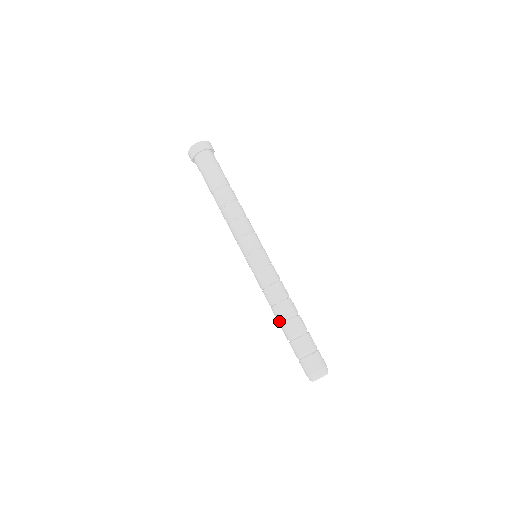
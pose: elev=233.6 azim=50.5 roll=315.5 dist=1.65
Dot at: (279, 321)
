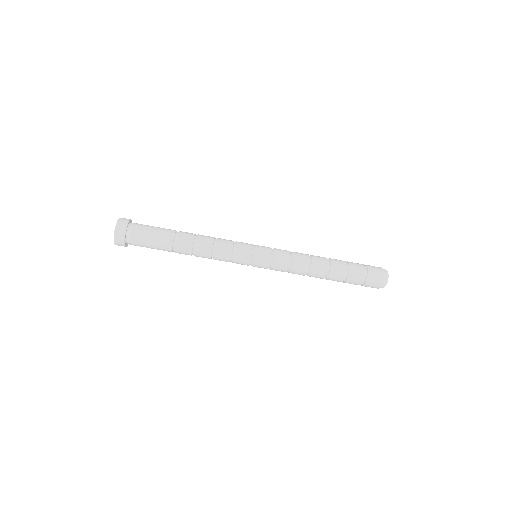
Dot at: (324, 277)
